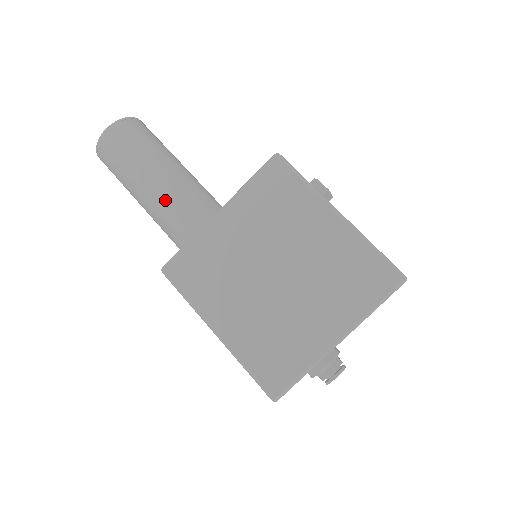
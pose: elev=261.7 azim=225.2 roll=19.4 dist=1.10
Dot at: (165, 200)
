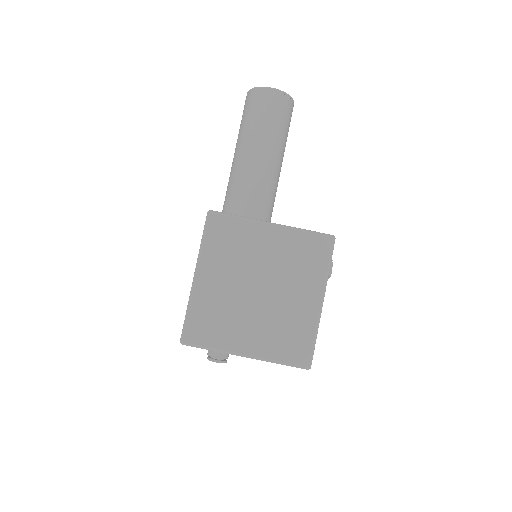
Dot at: (253, 170)
